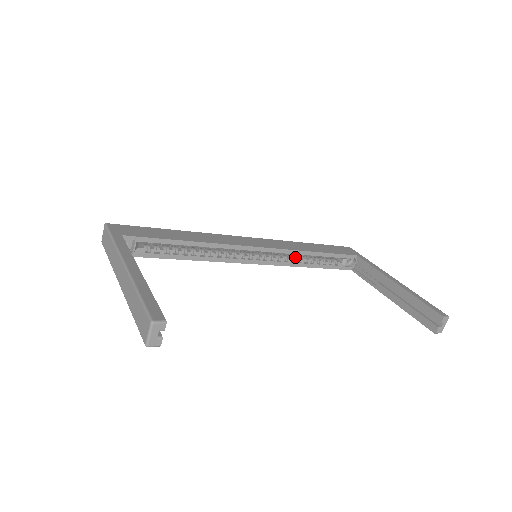
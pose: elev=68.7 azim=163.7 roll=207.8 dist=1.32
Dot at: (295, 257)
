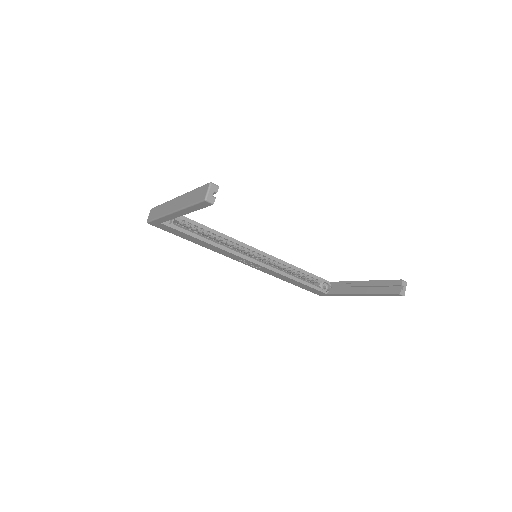
Dot at: (284, 271)
